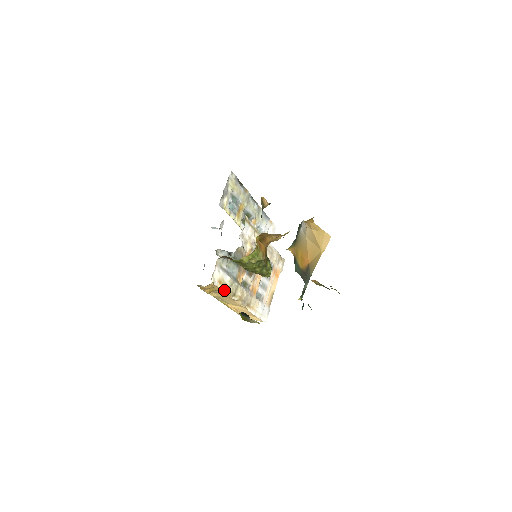
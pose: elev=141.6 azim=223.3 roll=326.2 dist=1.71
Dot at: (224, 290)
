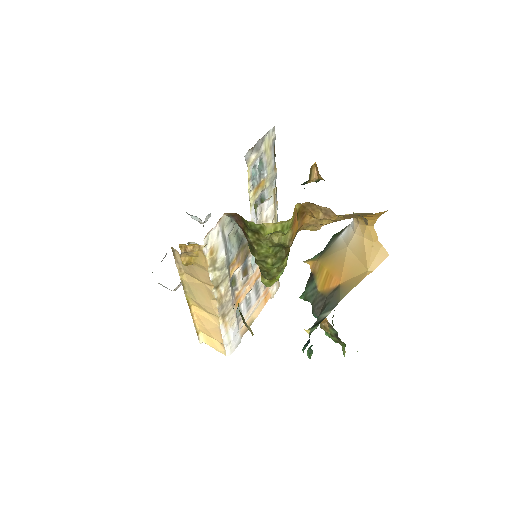
Dot at: (210, 269)
